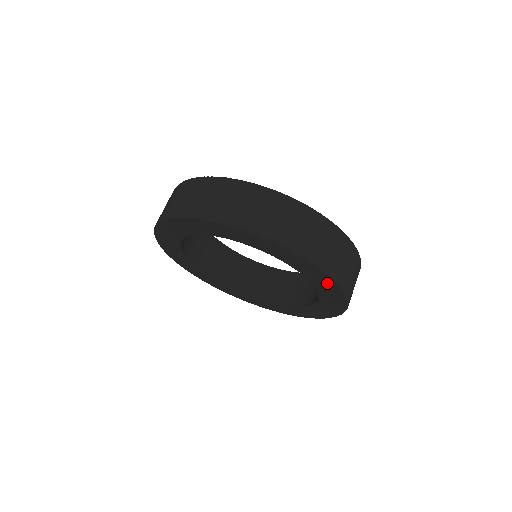
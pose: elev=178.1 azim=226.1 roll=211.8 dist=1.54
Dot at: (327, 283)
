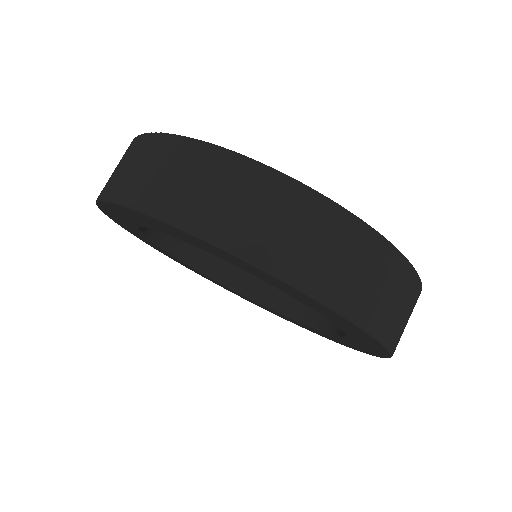
Dot at: (327, 311)
